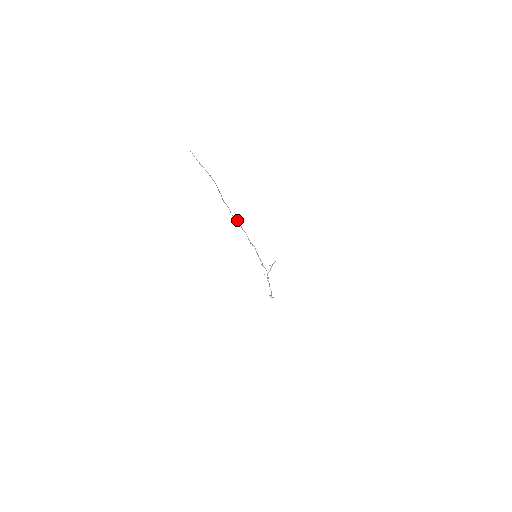
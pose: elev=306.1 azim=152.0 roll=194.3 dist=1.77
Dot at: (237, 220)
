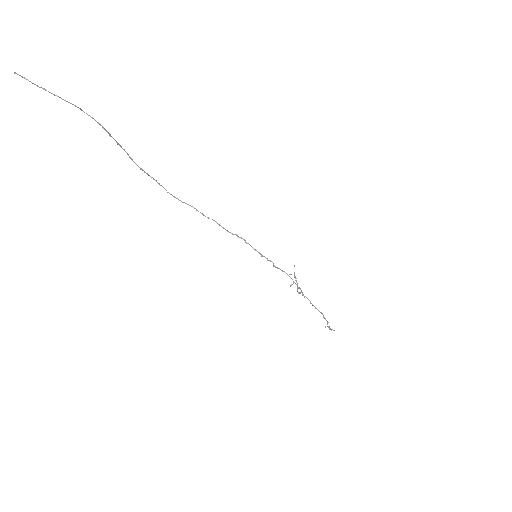
Dot at: (187, 204)
